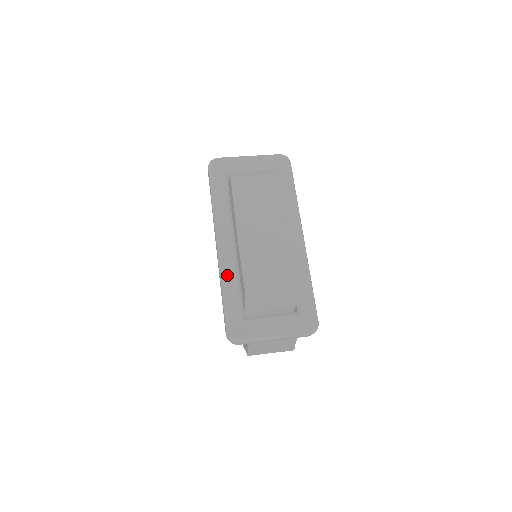
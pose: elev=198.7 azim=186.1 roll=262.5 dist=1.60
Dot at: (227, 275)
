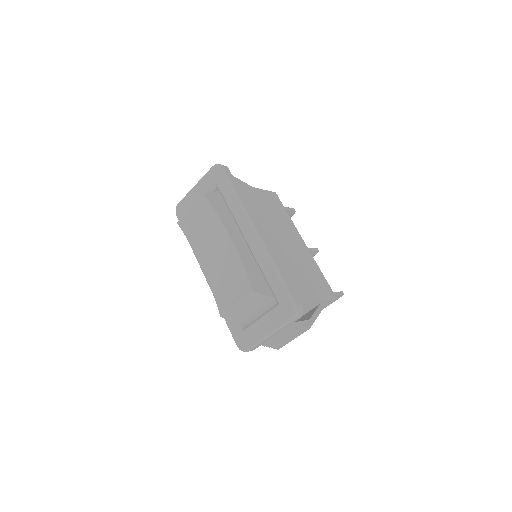
Dot at: occluded
